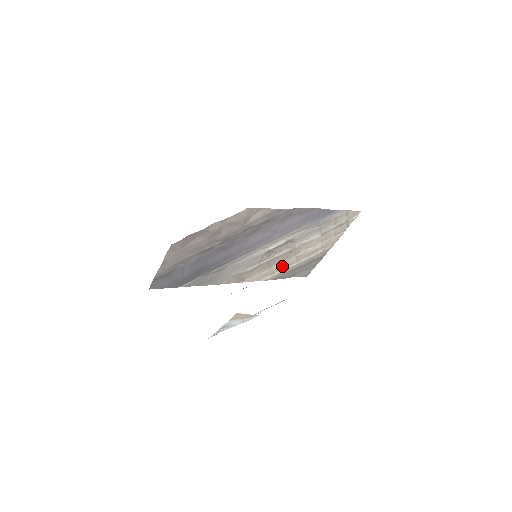
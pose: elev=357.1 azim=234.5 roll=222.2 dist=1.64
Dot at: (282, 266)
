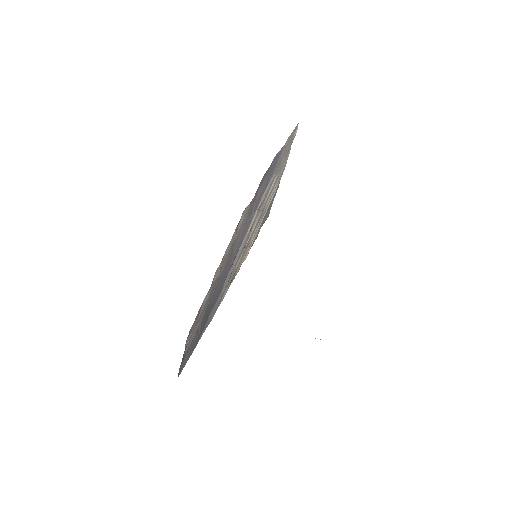
Dot at: occluded
